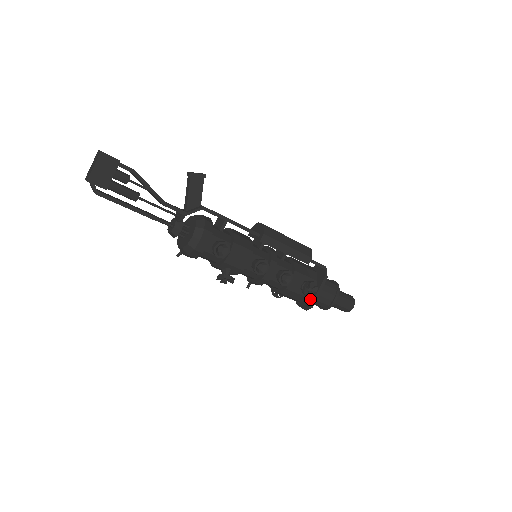
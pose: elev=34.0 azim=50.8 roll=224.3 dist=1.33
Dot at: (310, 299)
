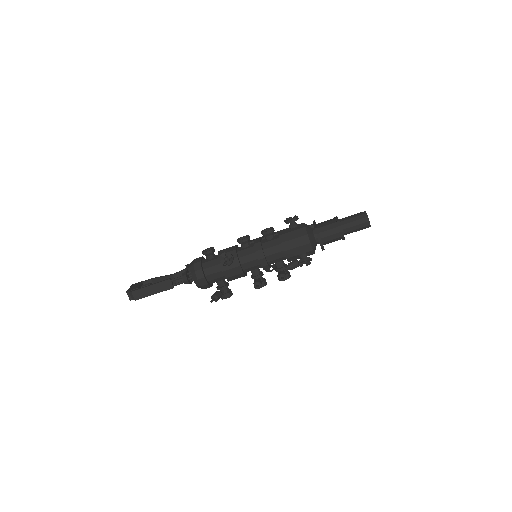
Dot at: (315, 231)
